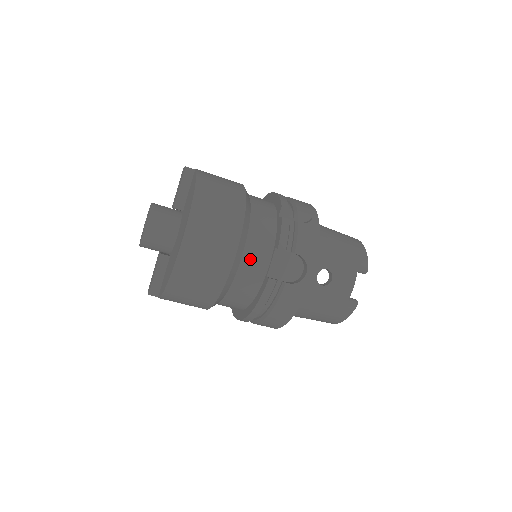
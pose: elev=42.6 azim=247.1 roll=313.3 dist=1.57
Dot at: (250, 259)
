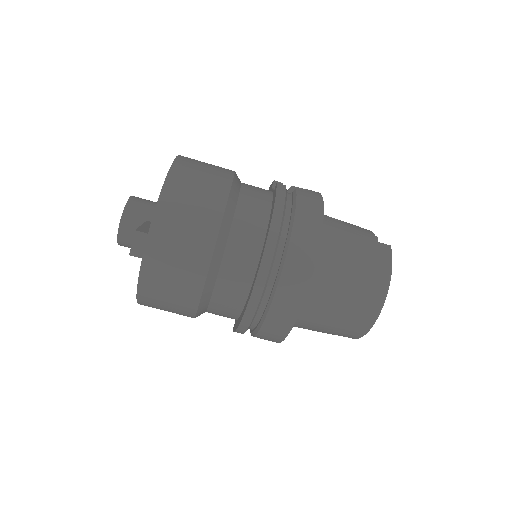
Dot at: (250, 186)
